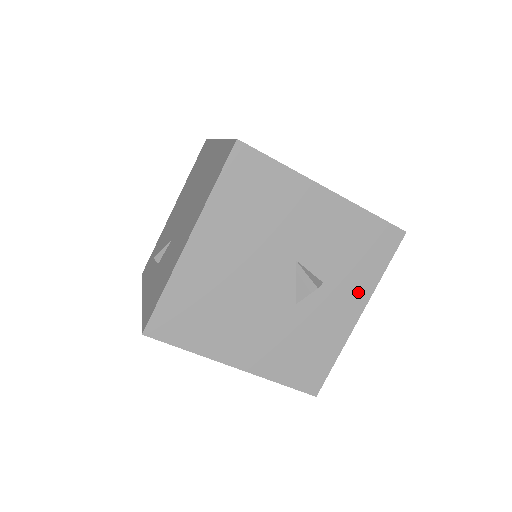
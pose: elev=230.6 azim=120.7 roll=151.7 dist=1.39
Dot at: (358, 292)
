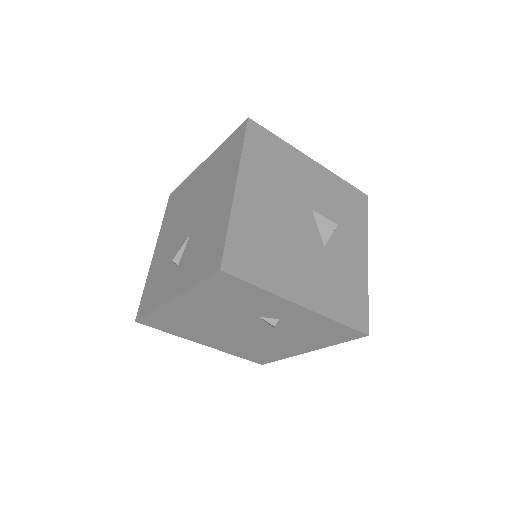
Dot at: (359, 239)
